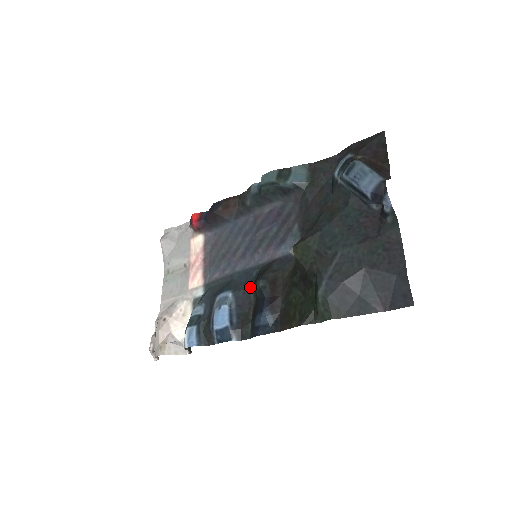
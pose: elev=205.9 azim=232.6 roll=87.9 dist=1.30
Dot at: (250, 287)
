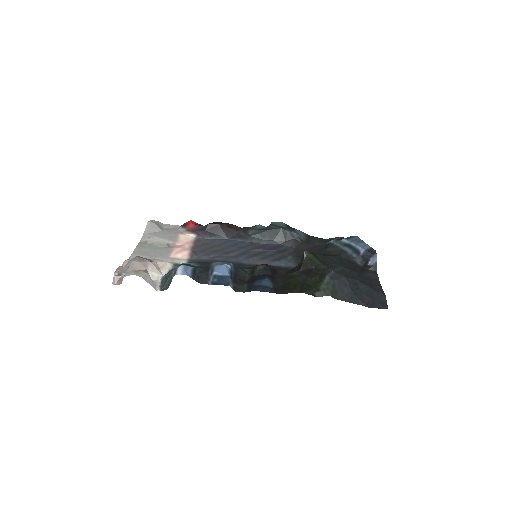
Dot at: (245, 270)
